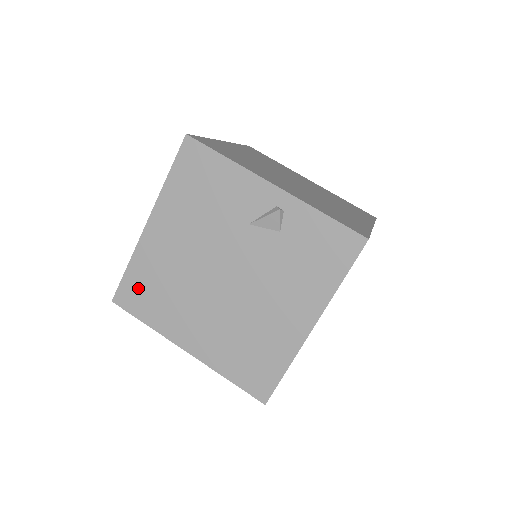
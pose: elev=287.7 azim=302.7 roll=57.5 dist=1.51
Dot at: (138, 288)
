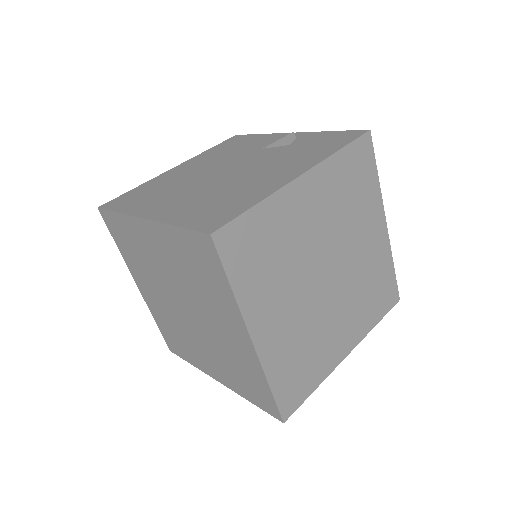
Dot at: (132, 195)
